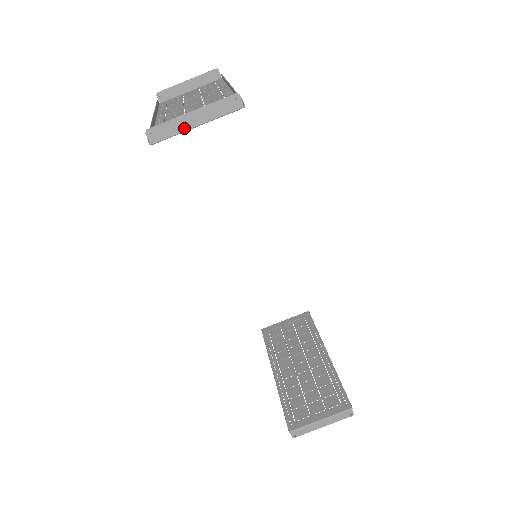
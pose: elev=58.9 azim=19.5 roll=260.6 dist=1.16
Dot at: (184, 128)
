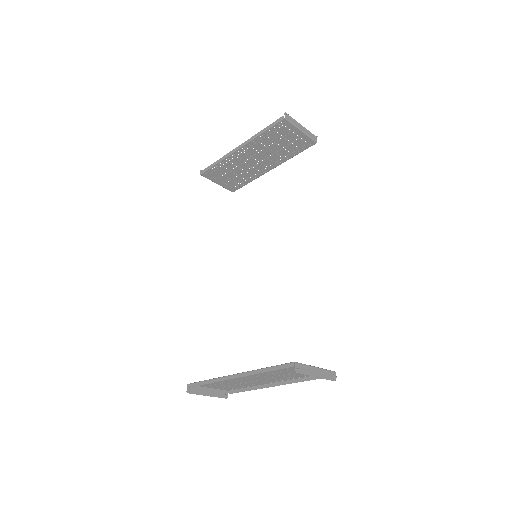
Dot at: (297, 126)
